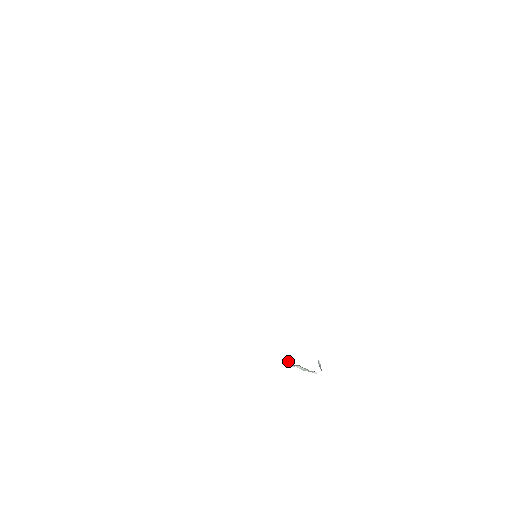
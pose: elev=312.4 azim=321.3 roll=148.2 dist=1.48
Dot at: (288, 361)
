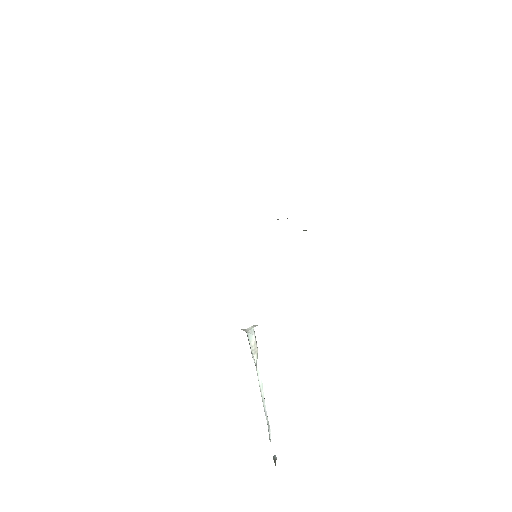
Dot at: occluded
